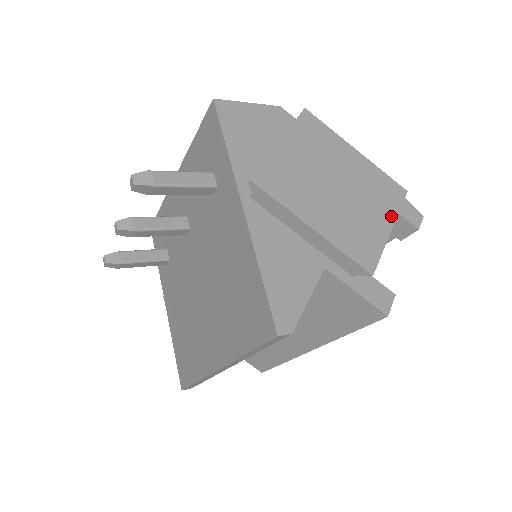
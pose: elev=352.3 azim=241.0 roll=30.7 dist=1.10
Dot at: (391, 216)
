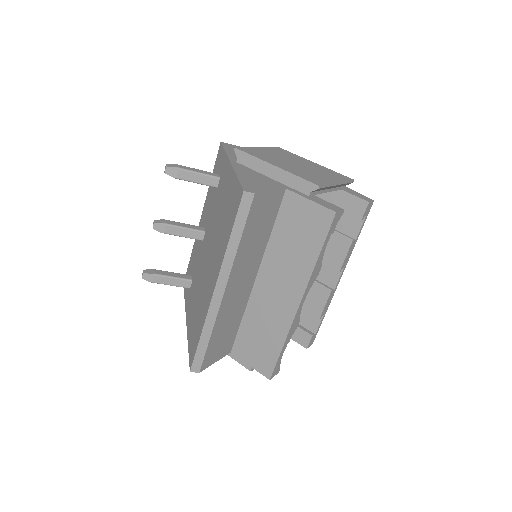
Dot at: (339, 180)
